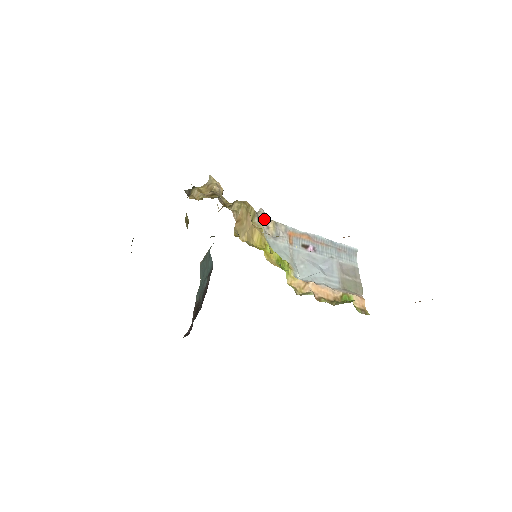
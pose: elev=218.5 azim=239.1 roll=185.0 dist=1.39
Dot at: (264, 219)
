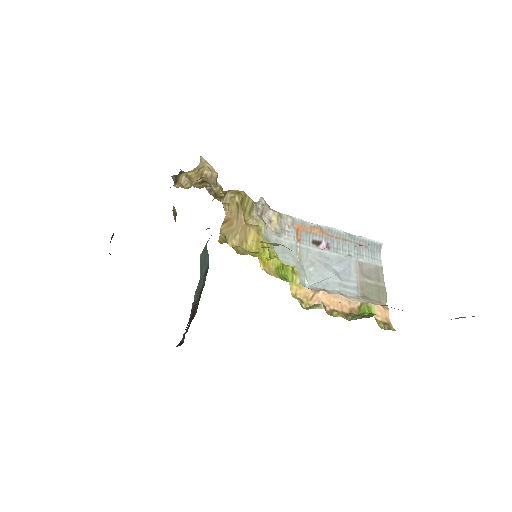
Dot at: (265, 211)
